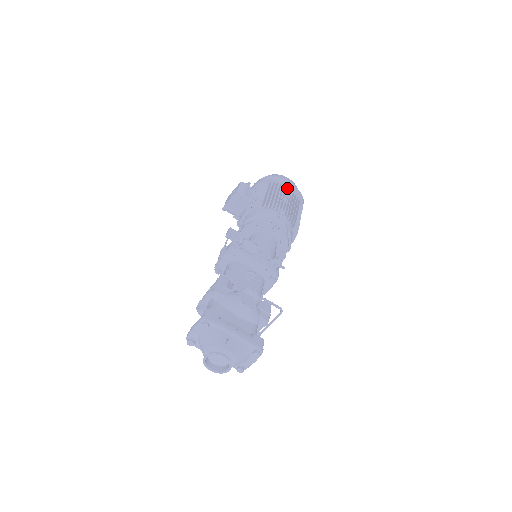
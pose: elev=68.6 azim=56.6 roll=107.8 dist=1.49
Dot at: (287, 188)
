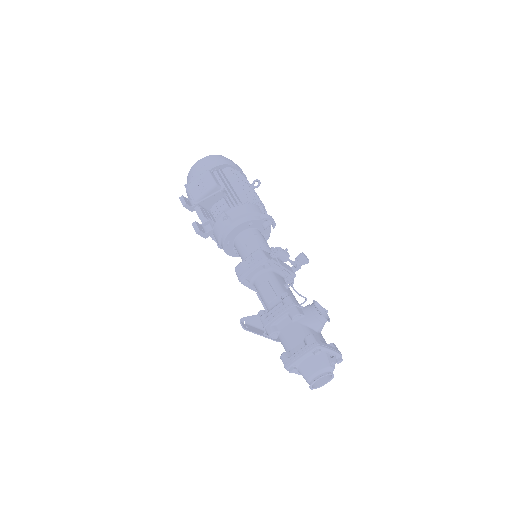
Dot at: (241, 173)
